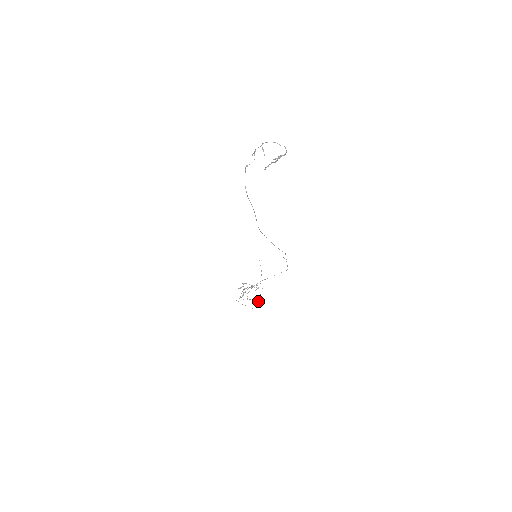
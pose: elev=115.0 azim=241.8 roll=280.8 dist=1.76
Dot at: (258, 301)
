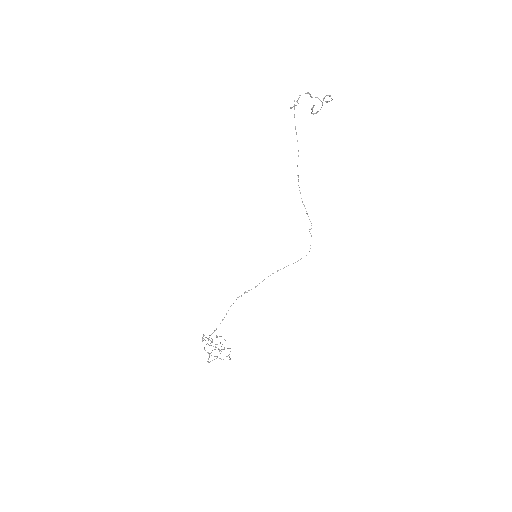
Dot at: (229, 357)
